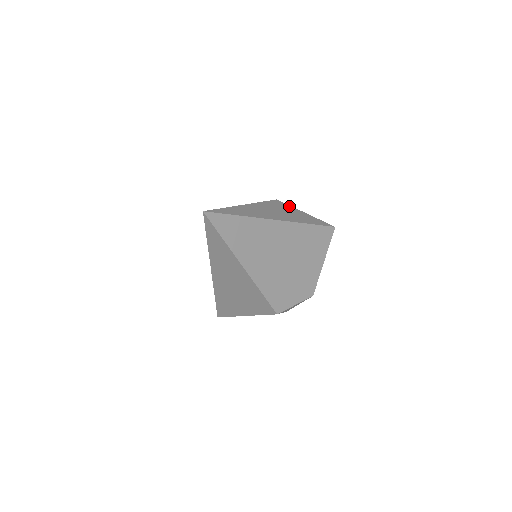
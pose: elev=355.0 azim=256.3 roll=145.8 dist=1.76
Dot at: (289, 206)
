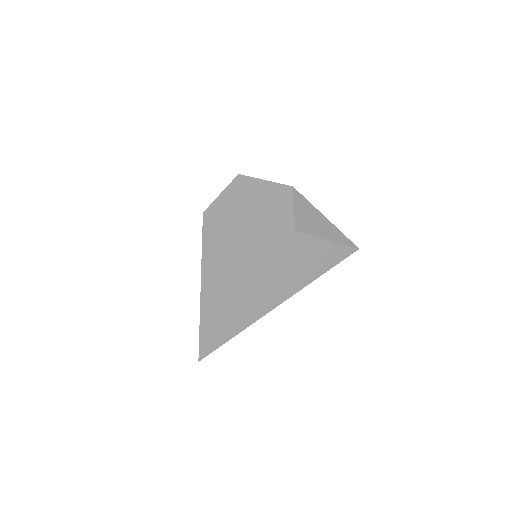
Dot at: (309, 239)
